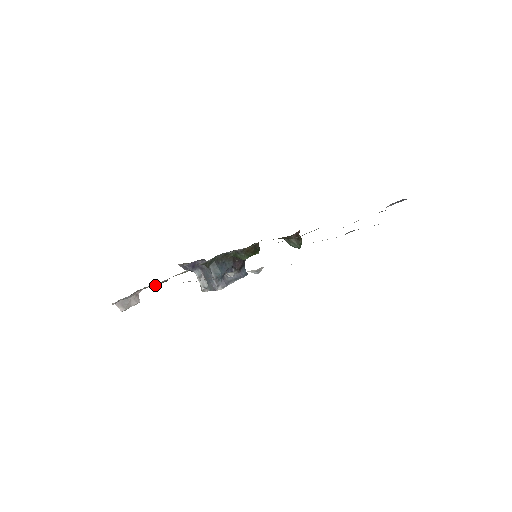
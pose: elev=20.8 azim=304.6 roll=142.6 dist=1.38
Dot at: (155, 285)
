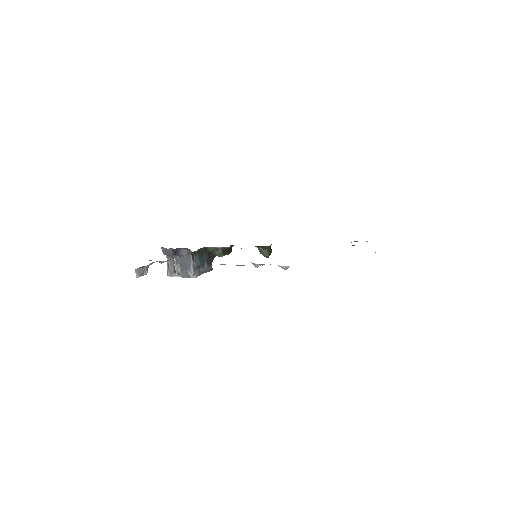
Dot at: (172, 261)
